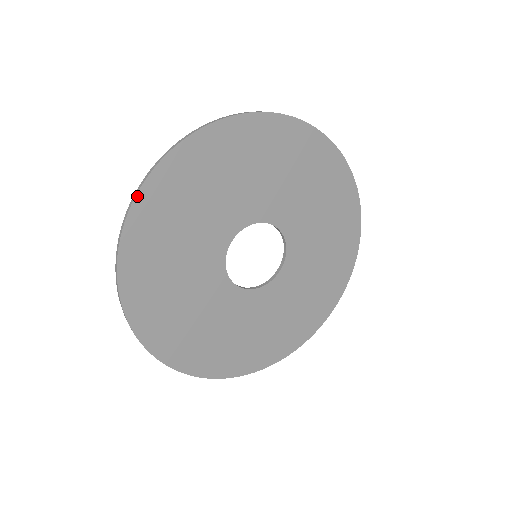
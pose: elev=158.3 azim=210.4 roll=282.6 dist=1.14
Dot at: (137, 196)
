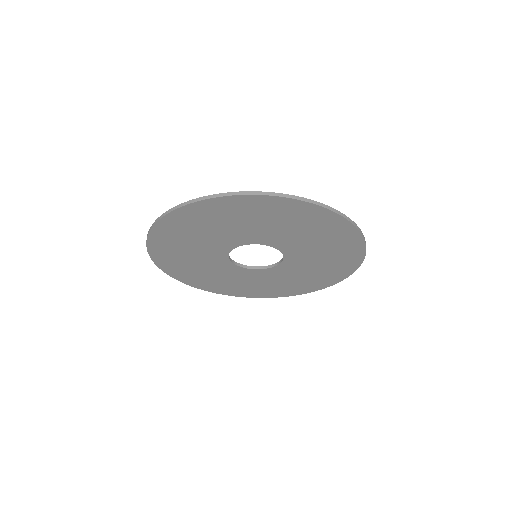
Dot at: (148, 248)
